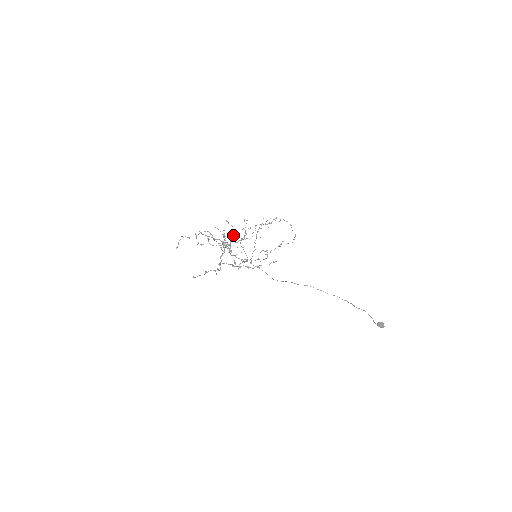
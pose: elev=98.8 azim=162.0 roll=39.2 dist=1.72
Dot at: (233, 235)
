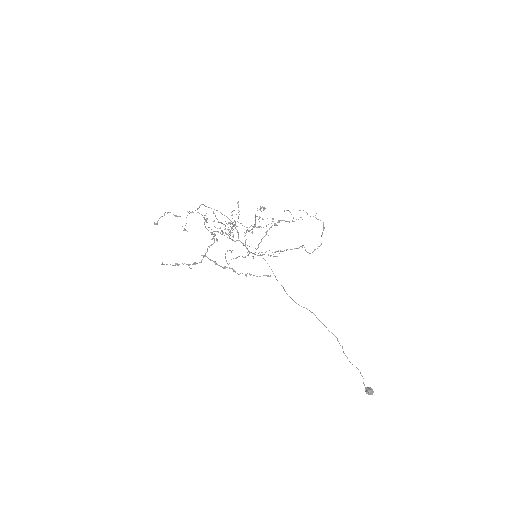
Dot at: (235, 225)
